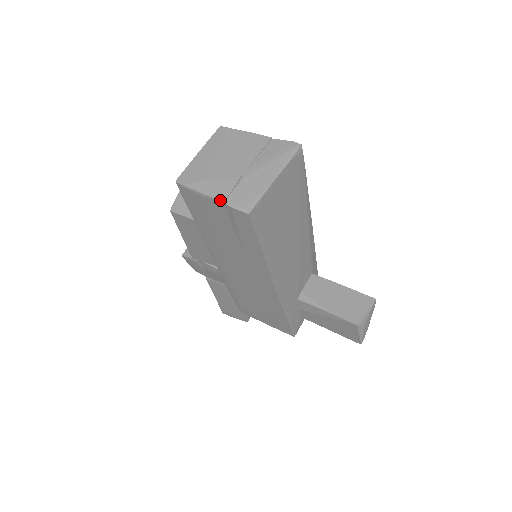
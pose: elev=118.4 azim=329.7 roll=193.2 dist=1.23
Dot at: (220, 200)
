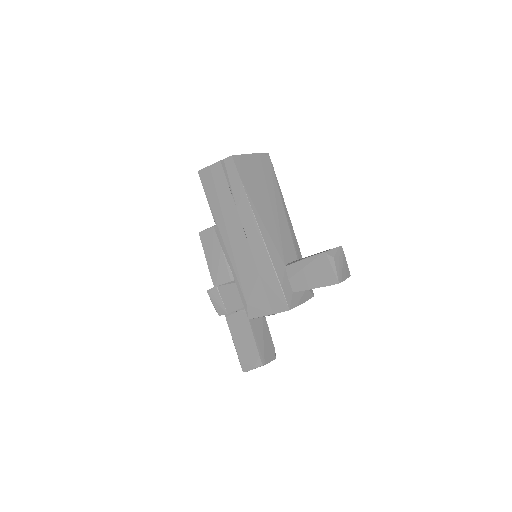
Dot at: (218, 161)
